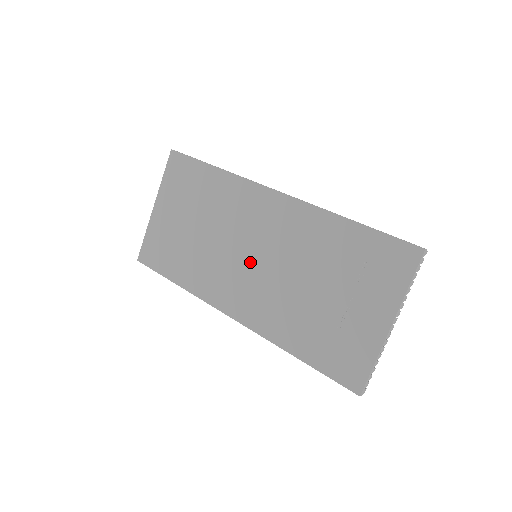
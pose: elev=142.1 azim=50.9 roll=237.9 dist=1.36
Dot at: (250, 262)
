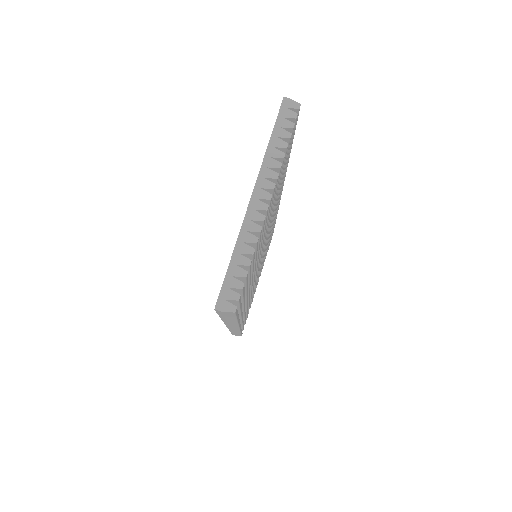
Dot at: occluded
